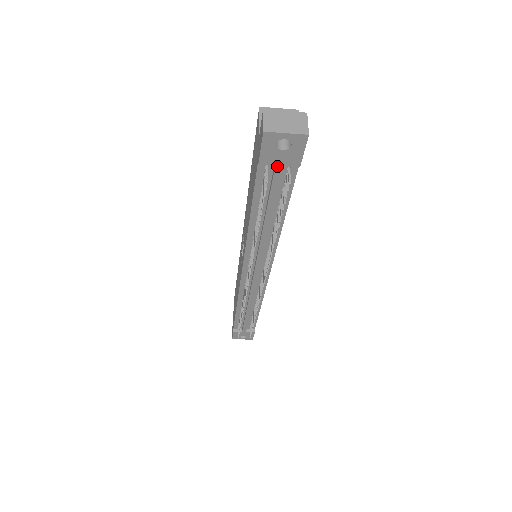
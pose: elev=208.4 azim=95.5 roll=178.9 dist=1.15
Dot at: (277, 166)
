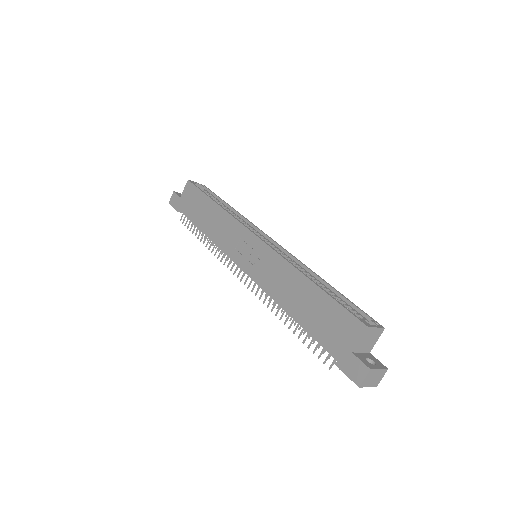
Dot at: occluded
